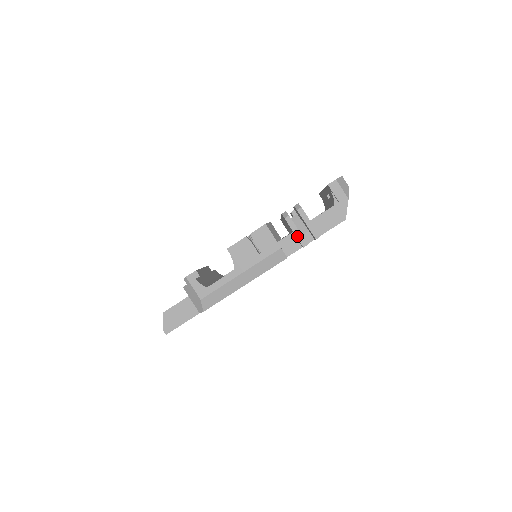
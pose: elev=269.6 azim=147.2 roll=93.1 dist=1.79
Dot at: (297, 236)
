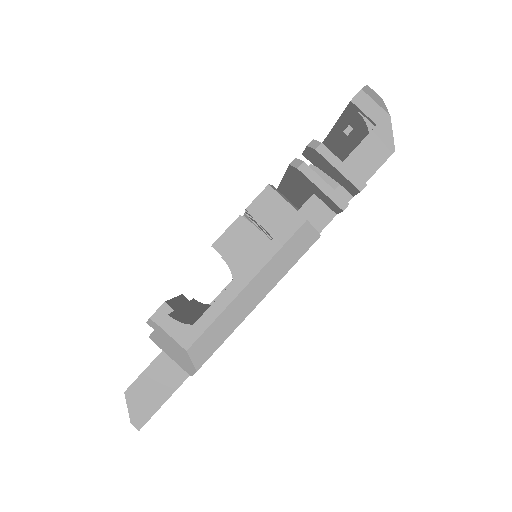
Dot at: (327, 194)
